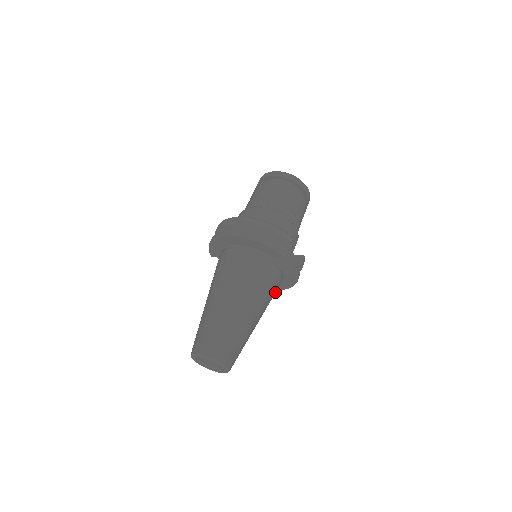
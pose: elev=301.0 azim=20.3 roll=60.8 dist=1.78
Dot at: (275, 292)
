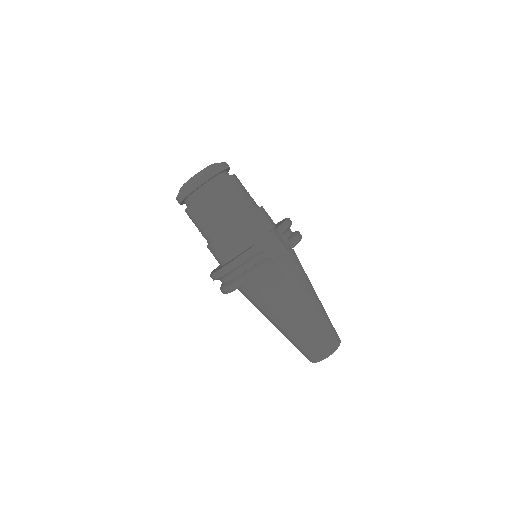
Dot at: (298, 266)
